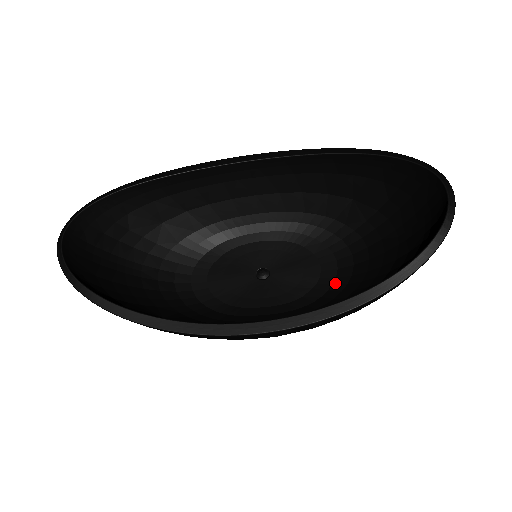
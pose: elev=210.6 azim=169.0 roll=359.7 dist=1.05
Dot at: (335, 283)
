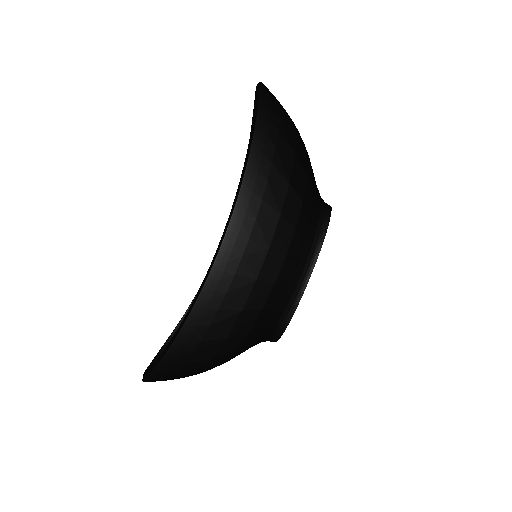
Dot at: occluded
